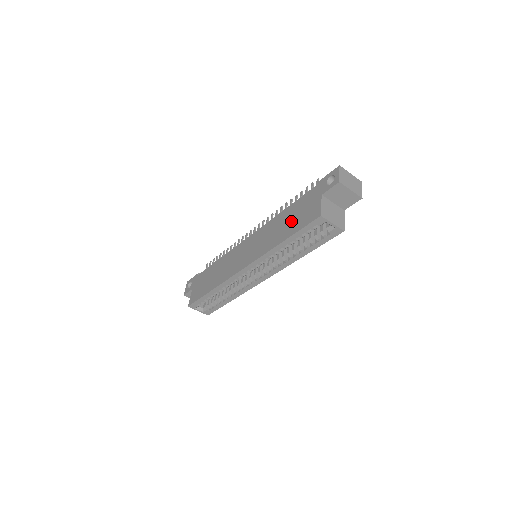
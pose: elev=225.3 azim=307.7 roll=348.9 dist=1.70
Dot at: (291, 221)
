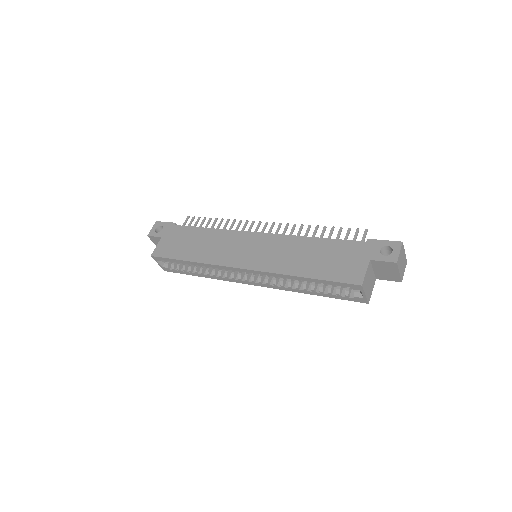
Dot at: (322, 260)
